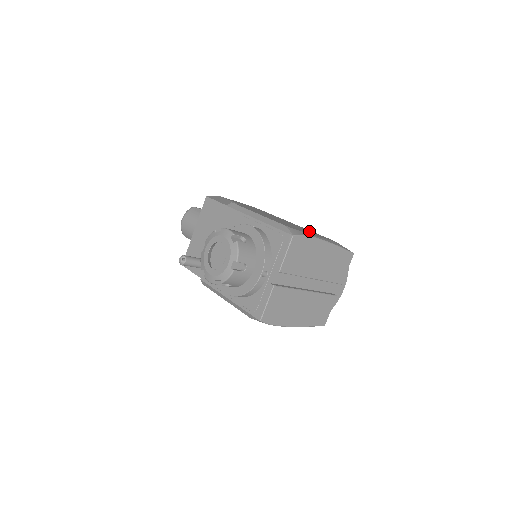
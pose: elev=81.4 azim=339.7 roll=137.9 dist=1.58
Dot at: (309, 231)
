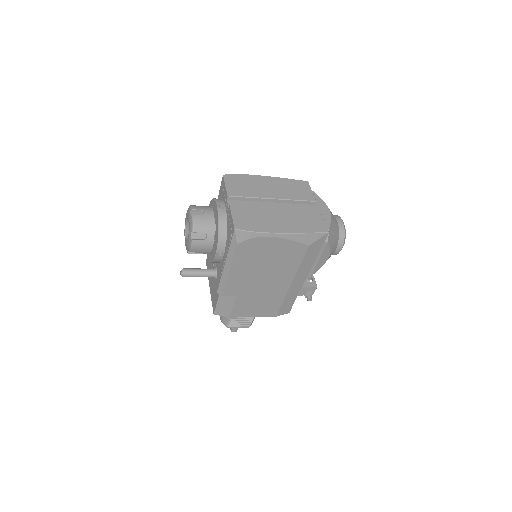
Dot at: occluded
